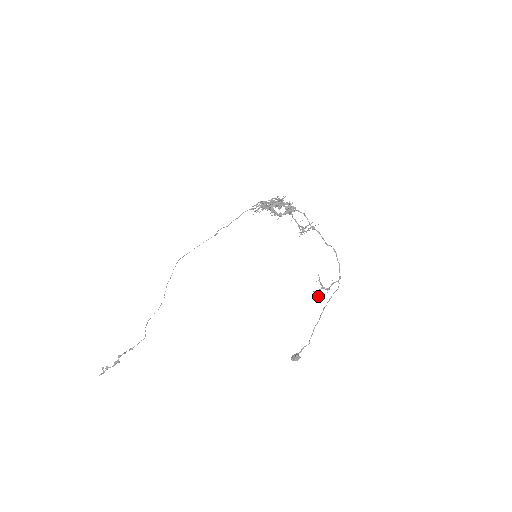
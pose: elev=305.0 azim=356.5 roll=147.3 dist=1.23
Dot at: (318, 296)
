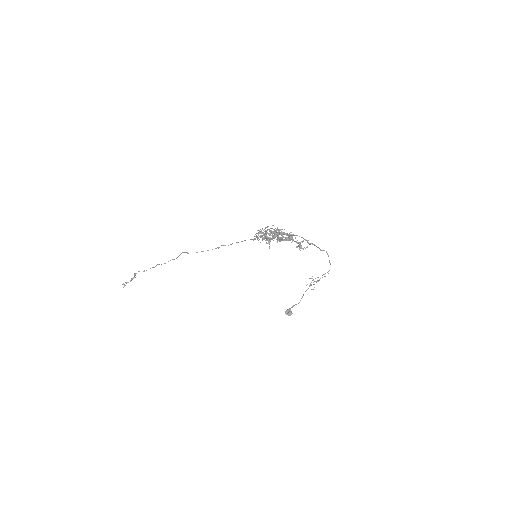
Dot at: (310, 285)
